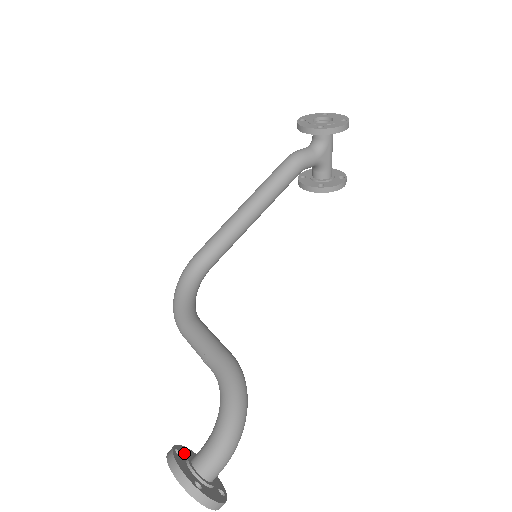
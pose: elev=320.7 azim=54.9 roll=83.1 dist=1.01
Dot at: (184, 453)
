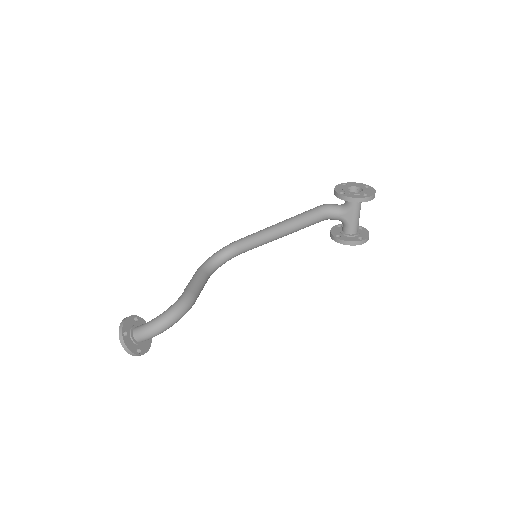
Dot at: (140, 323)
